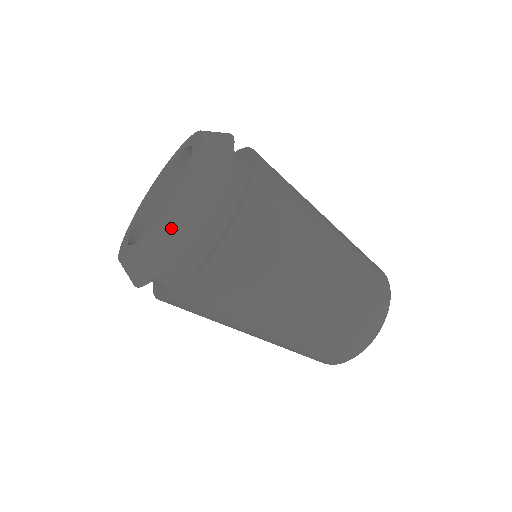
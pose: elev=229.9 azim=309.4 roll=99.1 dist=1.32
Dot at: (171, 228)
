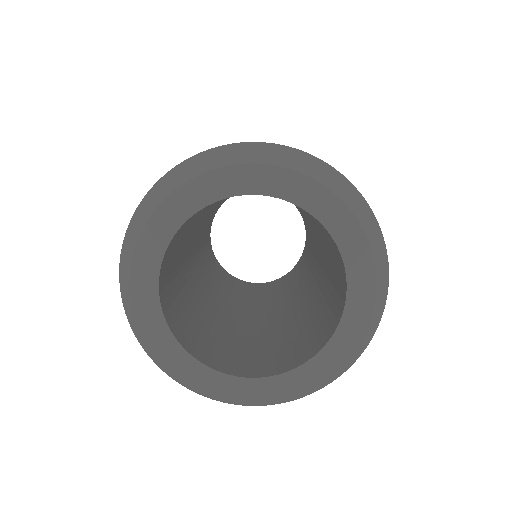
Dot at: (343, 370)
